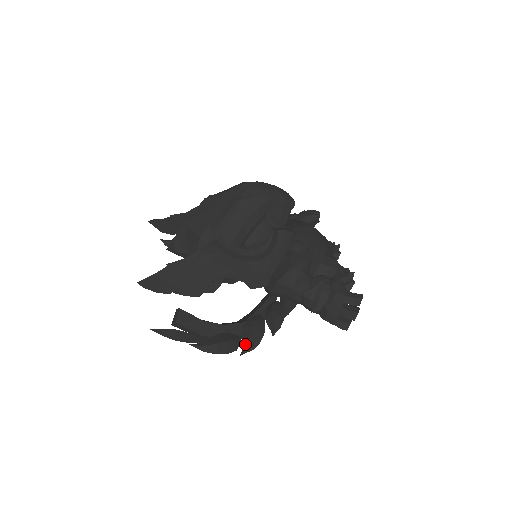
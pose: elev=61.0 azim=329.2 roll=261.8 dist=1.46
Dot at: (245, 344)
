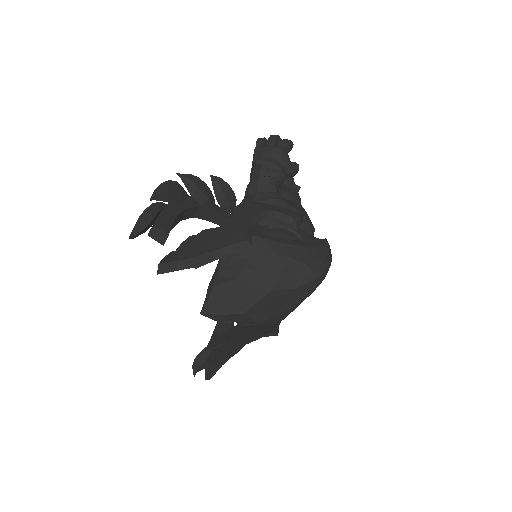
Dot at: occluded
